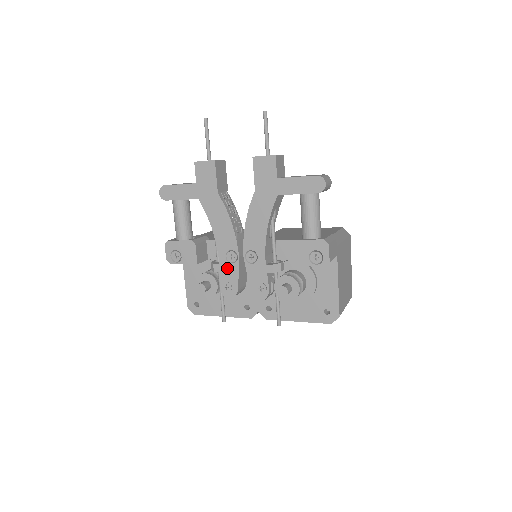
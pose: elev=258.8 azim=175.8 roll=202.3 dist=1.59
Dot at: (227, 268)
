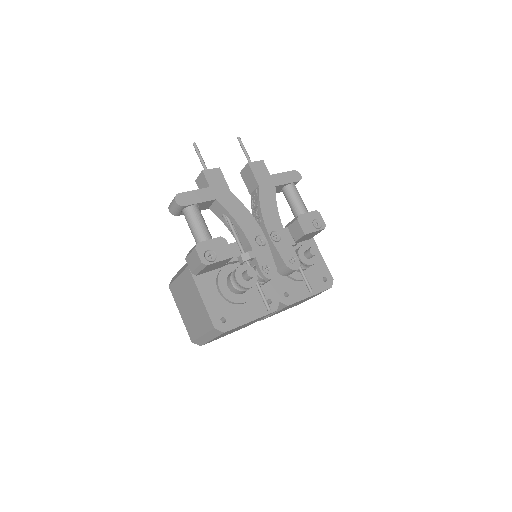
Dot at: (261, 251)
